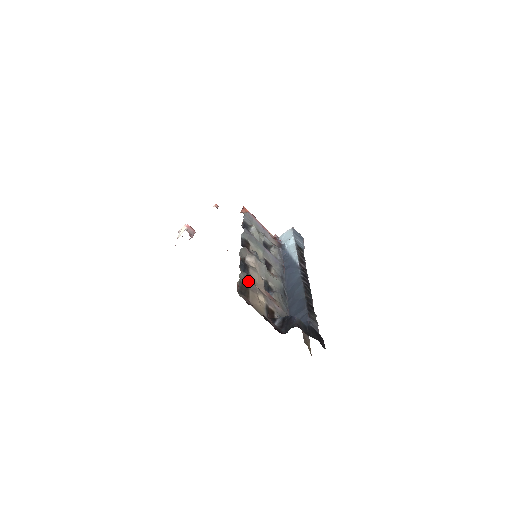
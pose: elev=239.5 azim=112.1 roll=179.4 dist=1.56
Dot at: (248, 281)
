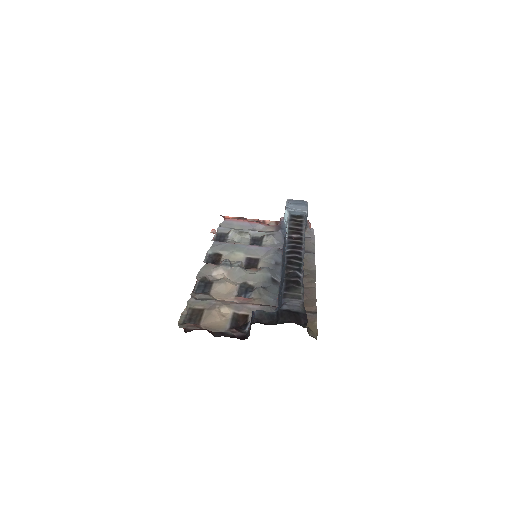
Dot at: (202, 301)
